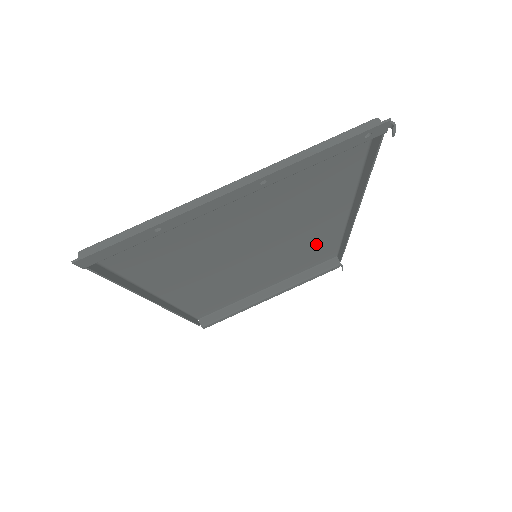
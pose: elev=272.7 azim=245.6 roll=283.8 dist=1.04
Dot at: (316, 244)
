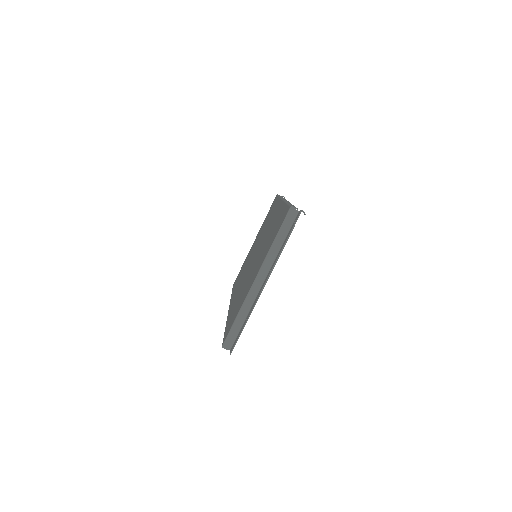
Dot at: occluded
